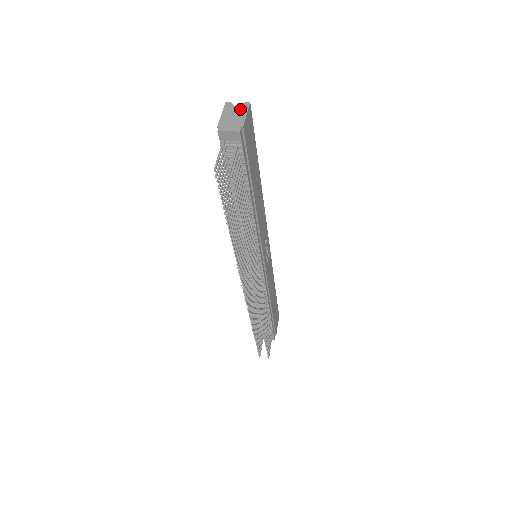
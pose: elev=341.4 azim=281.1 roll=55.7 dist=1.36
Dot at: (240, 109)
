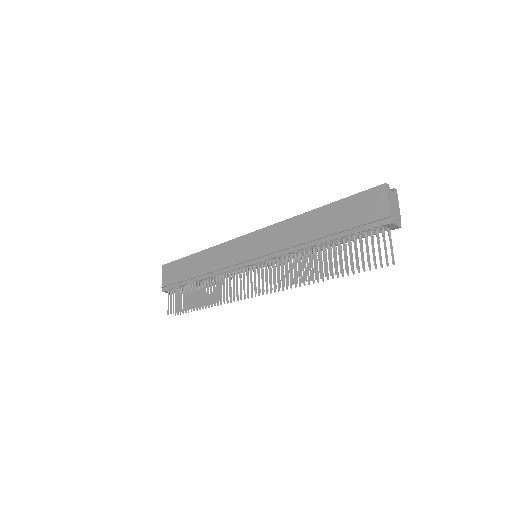
Dot at: (395, 197)
